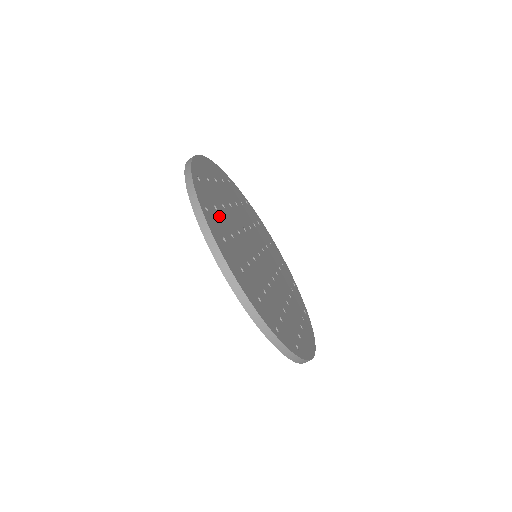
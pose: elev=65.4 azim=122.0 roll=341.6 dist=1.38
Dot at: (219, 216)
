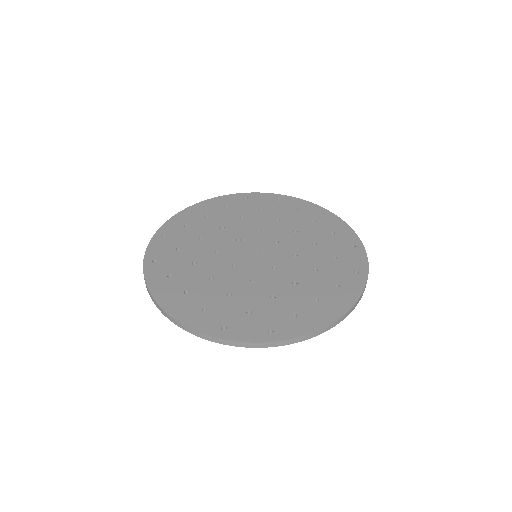
Dot at: (179, 255)
